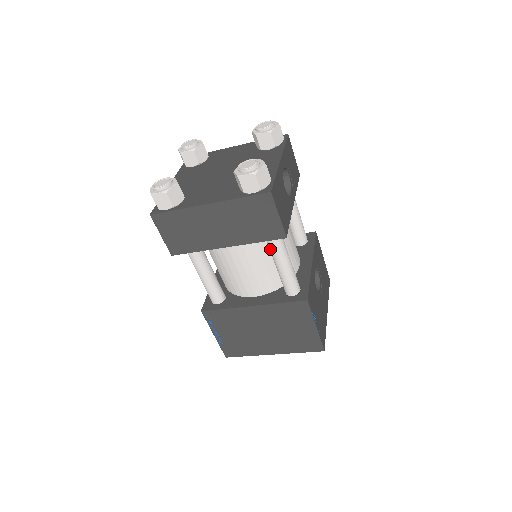
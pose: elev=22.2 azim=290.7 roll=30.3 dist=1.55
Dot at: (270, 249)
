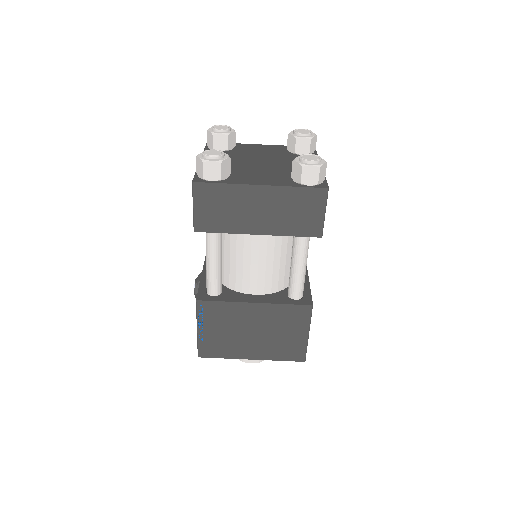
Dot at: (295, 247)
